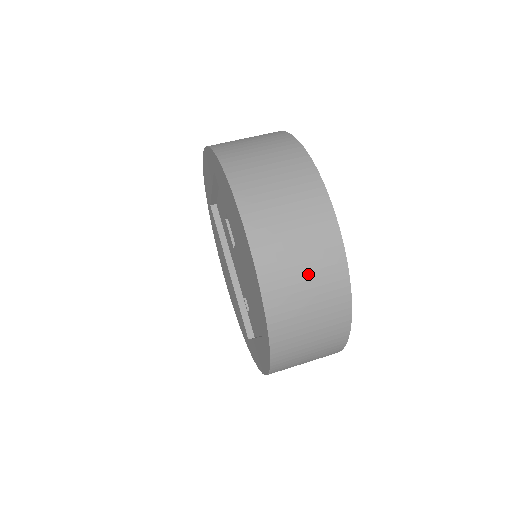
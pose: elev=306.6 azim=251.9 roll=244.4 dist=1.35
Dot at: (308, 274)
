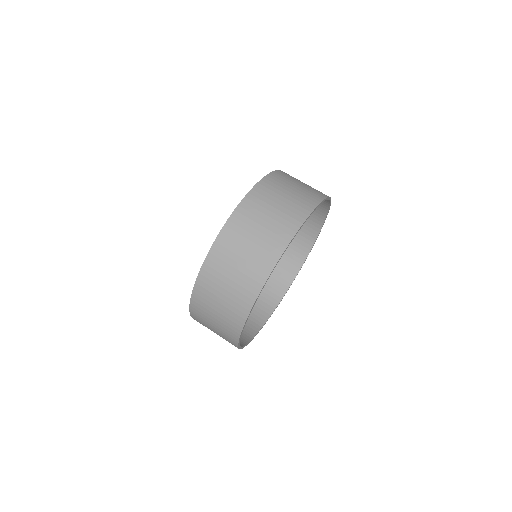
Dot at: (277, 210)
